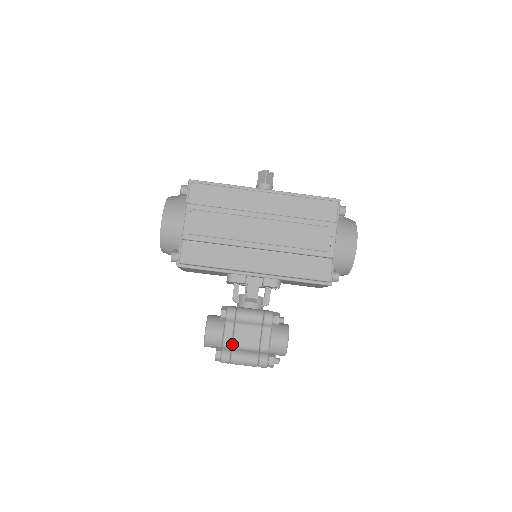
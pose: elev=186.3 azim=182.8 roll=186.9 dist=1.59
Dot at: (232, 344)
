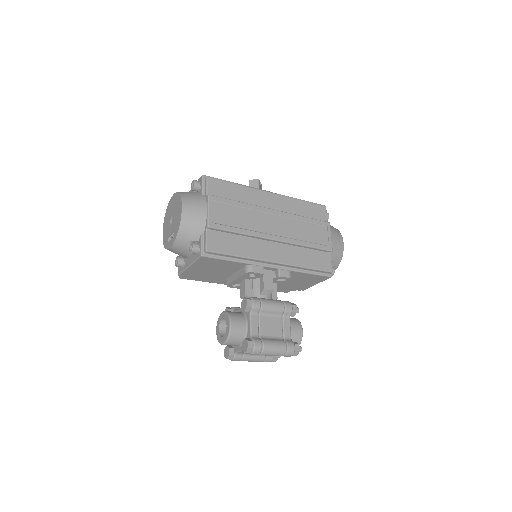
Dot at: (259, 334)
